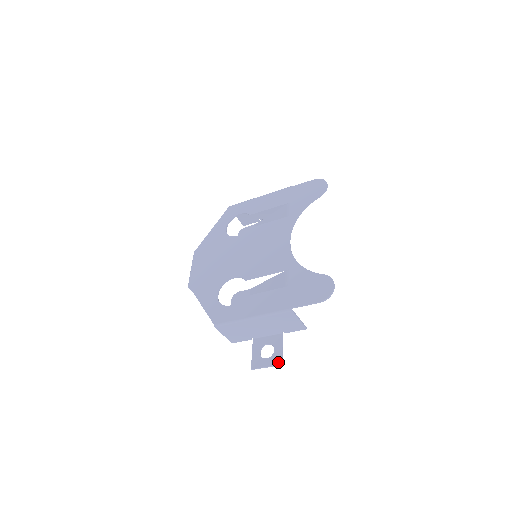
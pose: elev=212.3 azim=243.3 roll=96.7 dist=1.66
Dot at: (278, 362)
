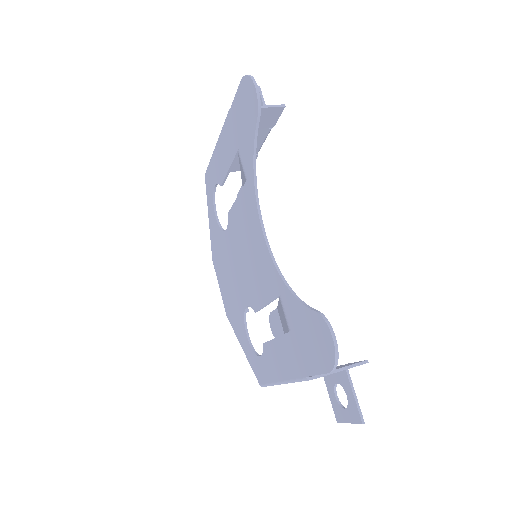
Dot at: (357, 419)
